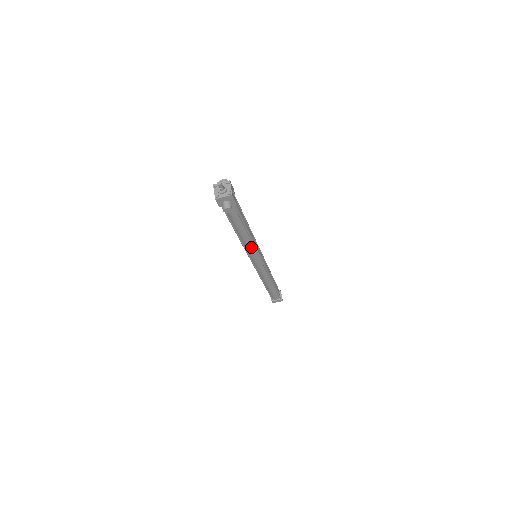
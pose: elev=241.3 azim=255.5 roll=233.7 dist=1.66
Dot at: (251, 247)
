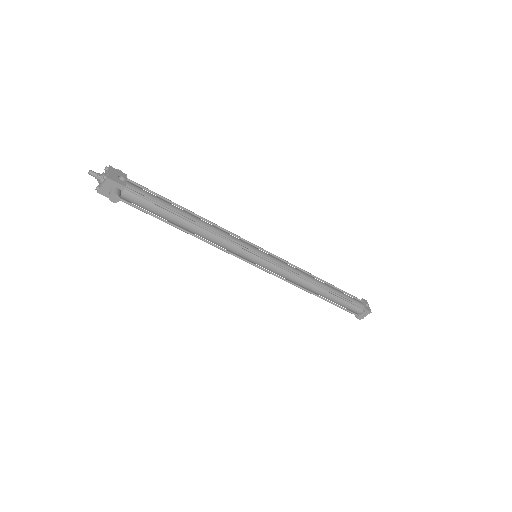
Dot at: (224, 243)
